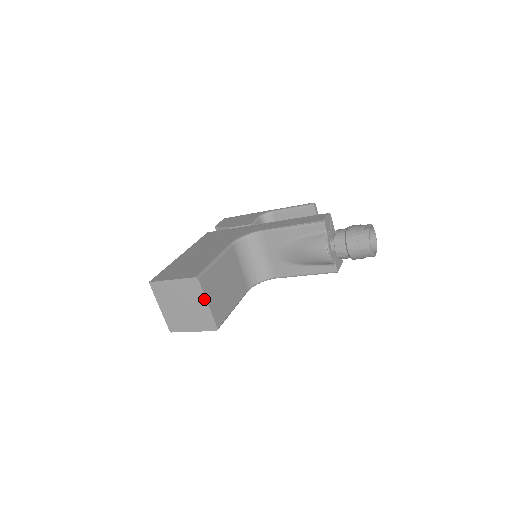
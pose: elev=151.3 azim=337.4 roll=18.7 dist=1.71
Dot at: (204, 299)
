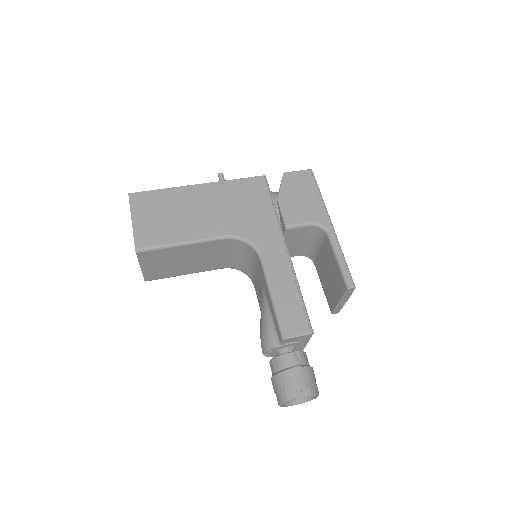
Dot at: (139, 263)
